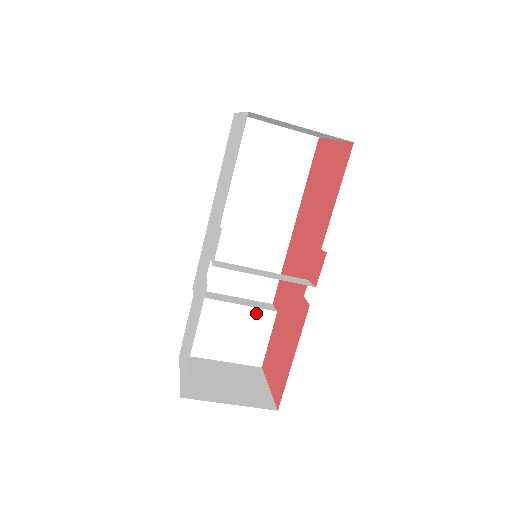
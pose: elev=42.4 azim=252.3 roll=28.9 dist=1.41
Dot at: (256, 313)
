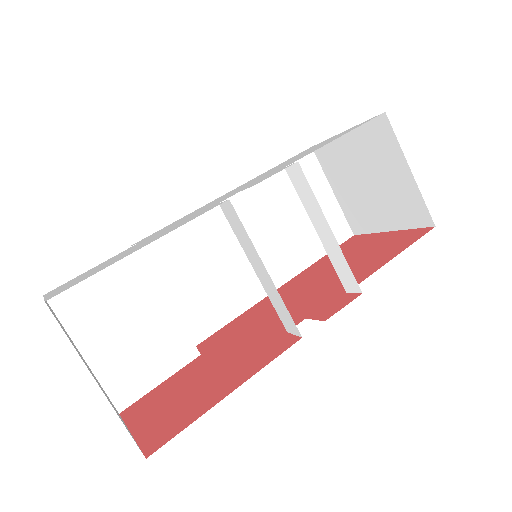
Dot at: (178, 334)
